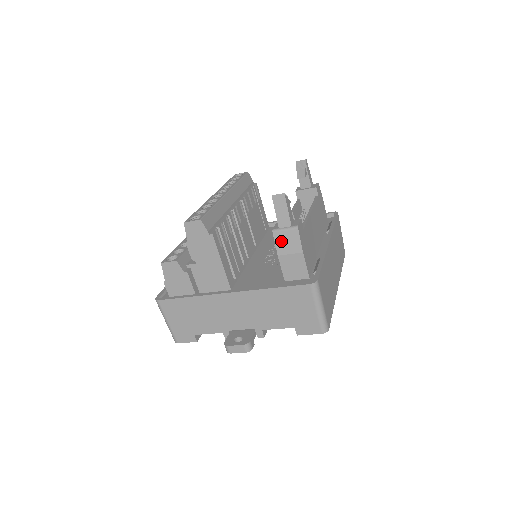
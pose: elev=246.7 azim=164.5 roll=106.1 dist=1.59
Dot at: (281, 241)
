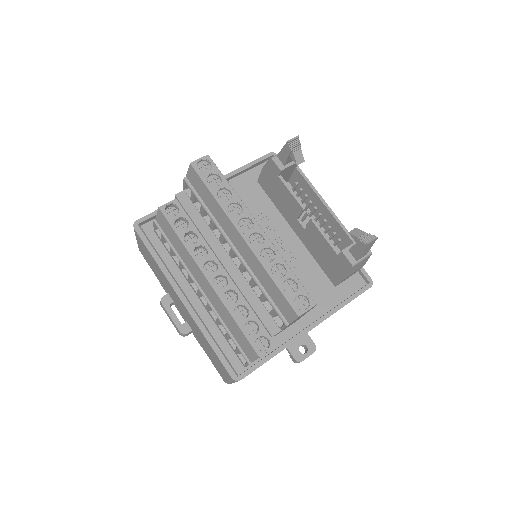
Dot at: (354, 269)
